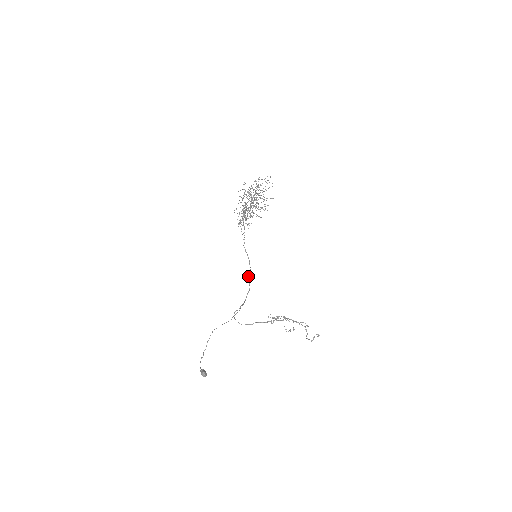
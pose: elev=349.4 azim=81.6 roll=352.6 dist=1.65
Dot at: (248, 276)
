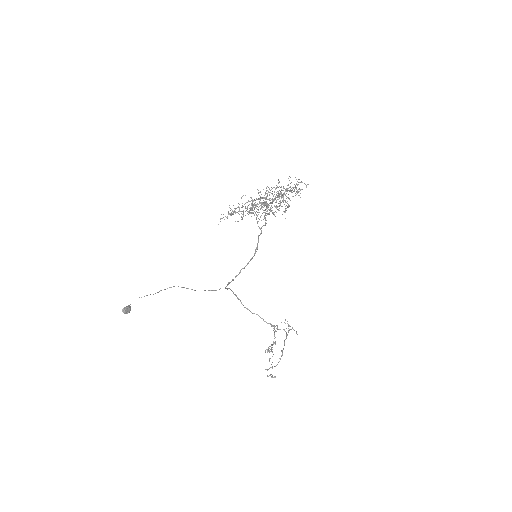
Dot at: (242, 268)
